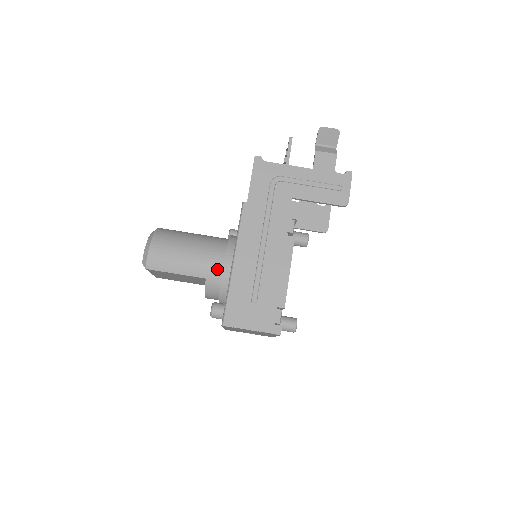
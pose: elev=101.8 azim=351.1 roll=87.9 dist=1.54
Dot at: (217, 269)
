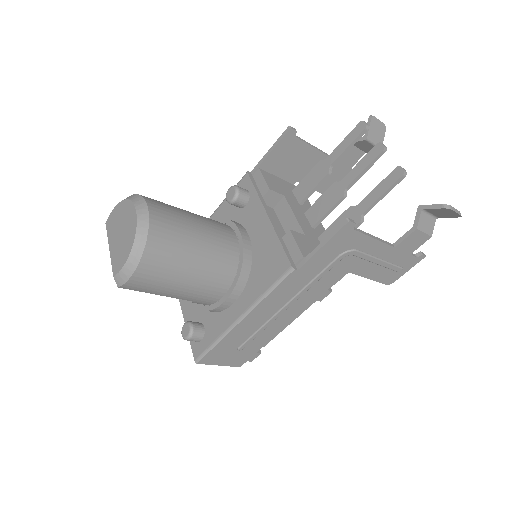
Dot at: (213, 299)
